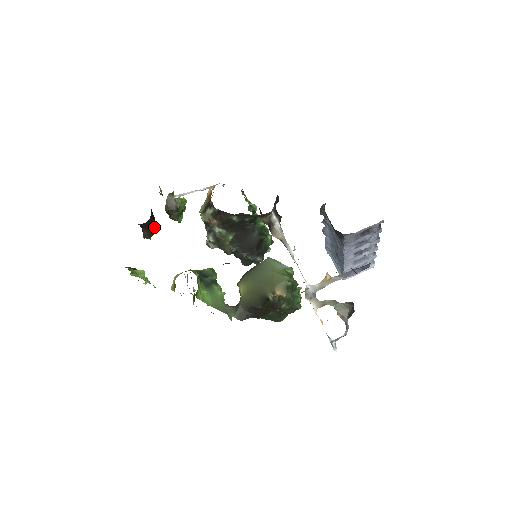
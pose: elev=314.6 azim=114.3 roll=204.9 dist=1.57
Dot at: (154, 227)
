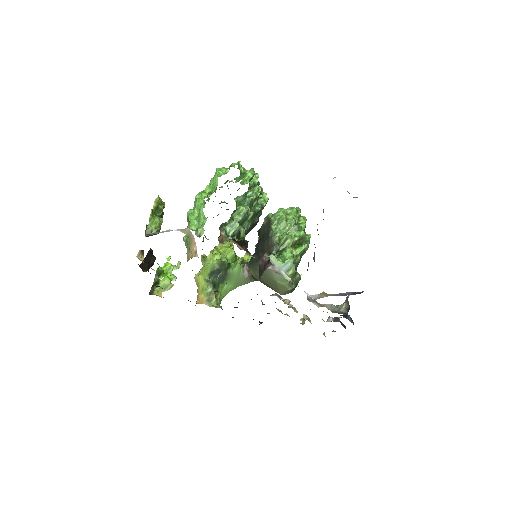
Dot at: (153, 258)
